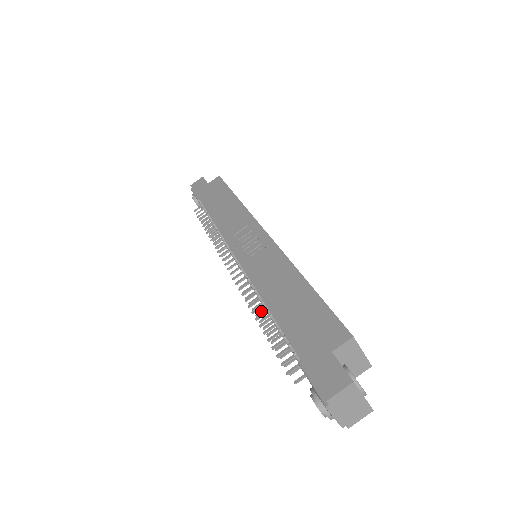
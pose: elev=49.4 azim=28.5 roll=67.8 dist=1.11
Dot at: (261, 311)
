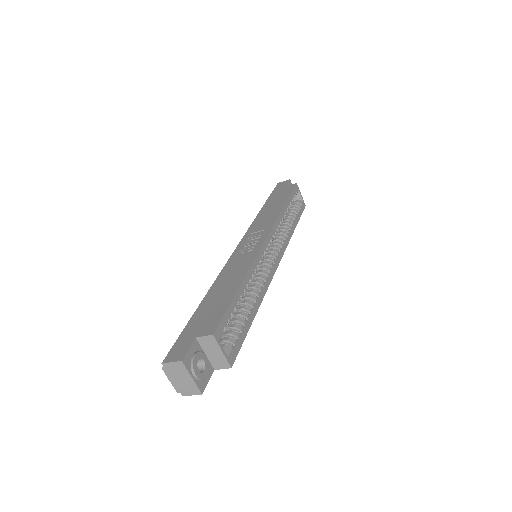
Dot at: occluded
